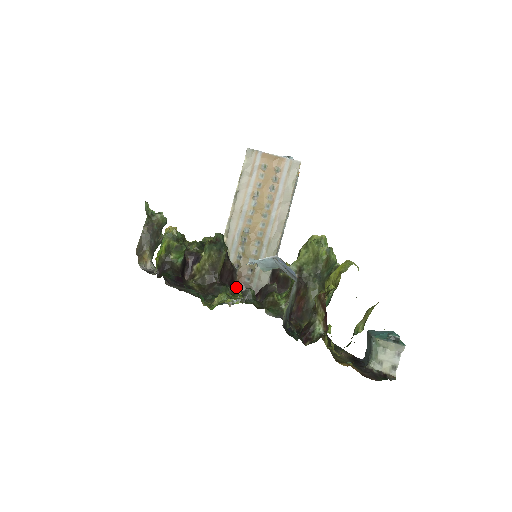
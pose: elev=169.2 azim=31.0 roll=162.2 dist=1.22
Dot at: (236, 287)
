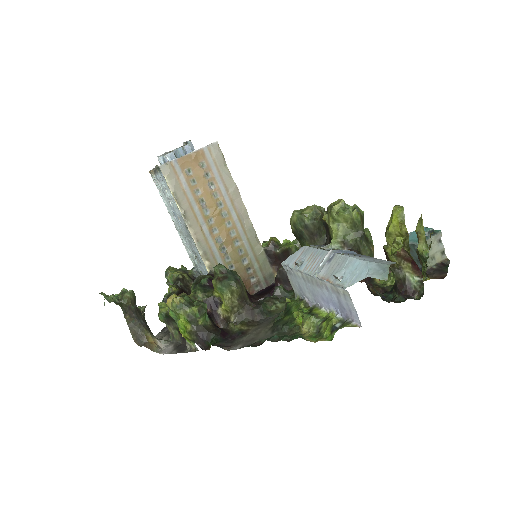
Dot at: (249, 293)
